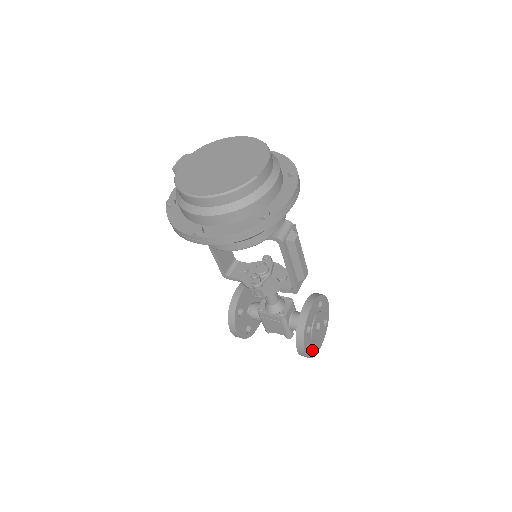
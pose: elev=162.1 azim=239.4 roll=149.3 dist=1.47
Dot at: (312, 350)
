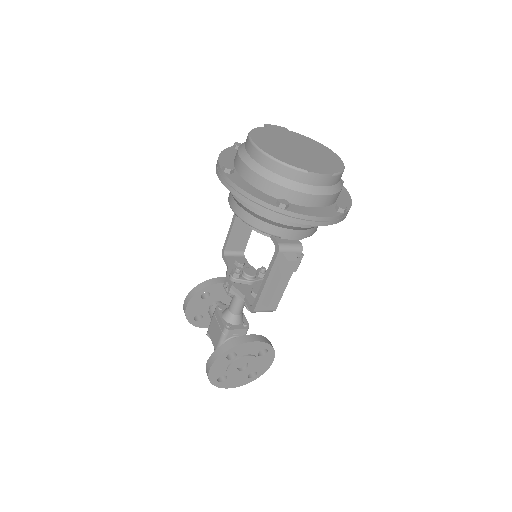
Dot at: (219, 380)
